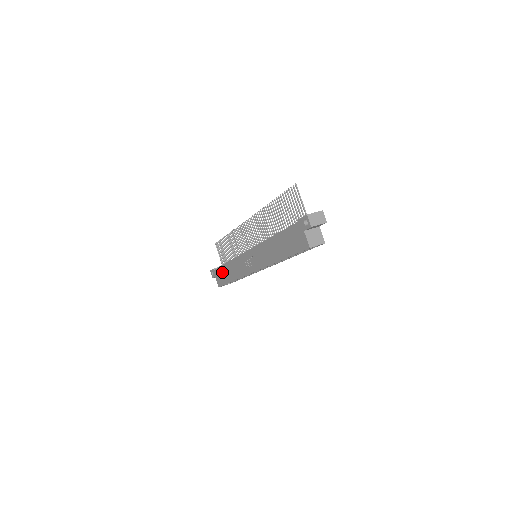
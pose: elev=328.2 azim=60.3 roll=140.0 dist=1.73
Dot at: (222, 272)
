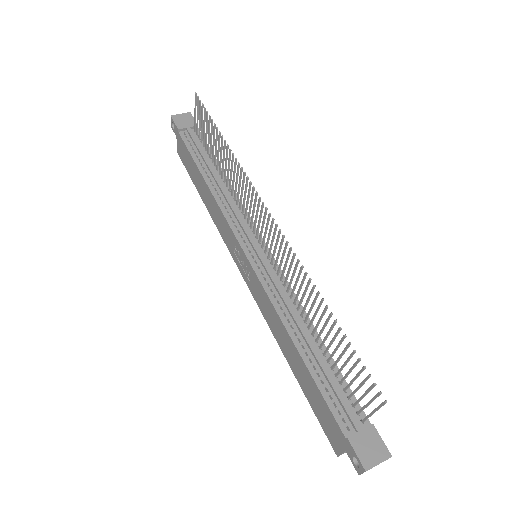
Dot at: (191, 163)
